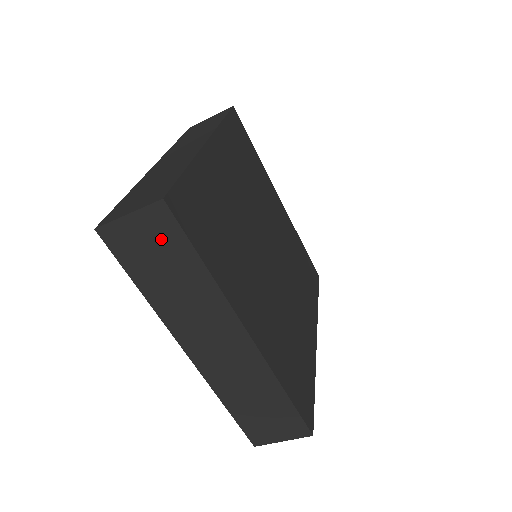
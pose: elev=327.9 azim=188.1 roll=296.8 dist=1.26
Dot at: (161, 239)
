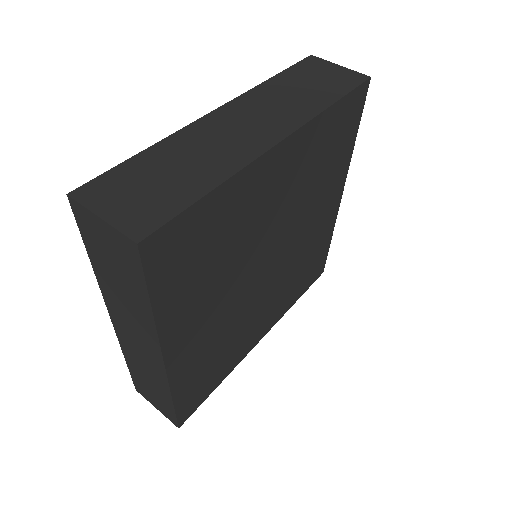
Dot at: (122, 259)
